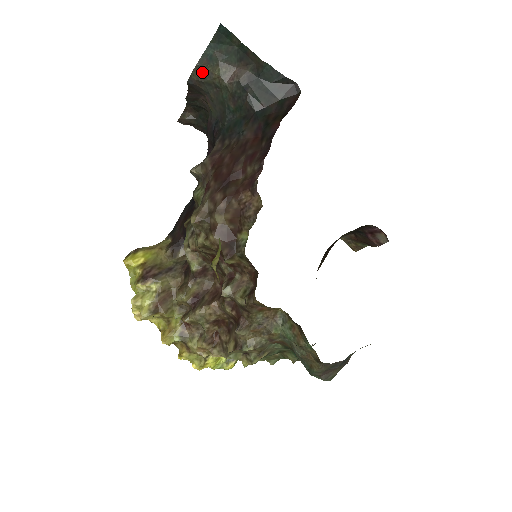
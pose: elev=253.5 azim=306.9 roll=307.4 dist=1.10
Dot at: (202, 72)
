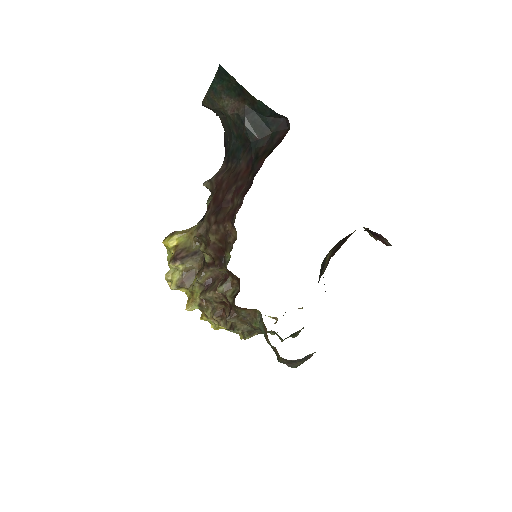
Dot at: (210, 101)
